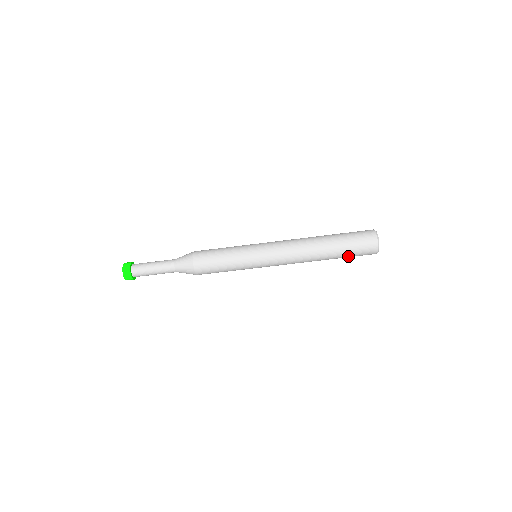
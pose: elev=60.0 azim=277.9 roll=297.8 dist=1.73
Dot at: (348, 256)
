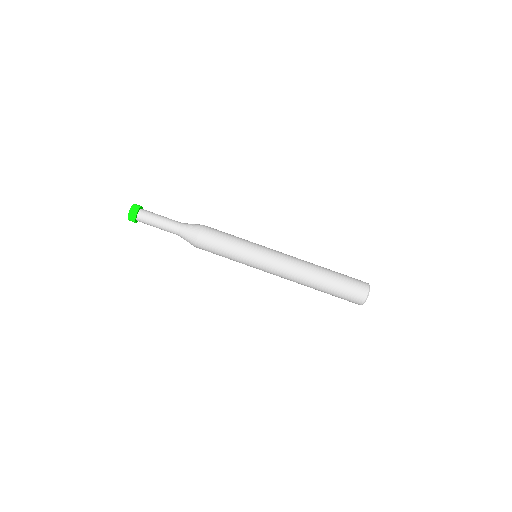
Dot at: (335, 296)
